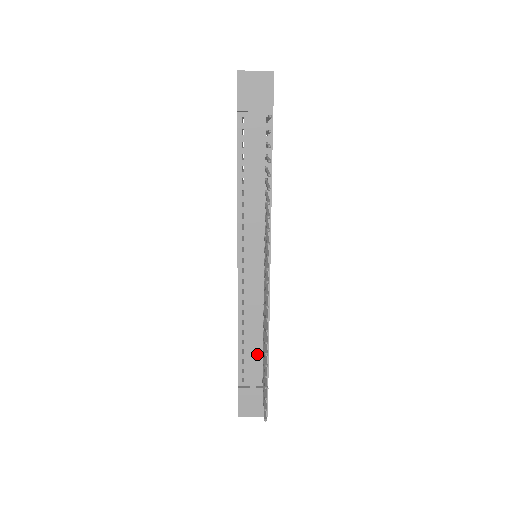
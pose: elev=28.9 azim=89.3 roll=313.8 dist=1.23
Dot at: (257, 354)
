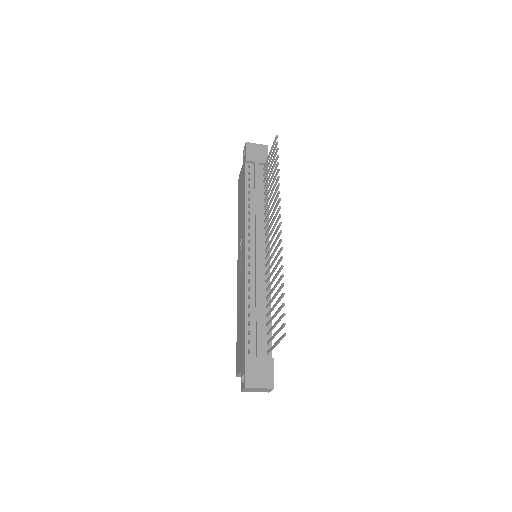
Dot at: (261, 327)
